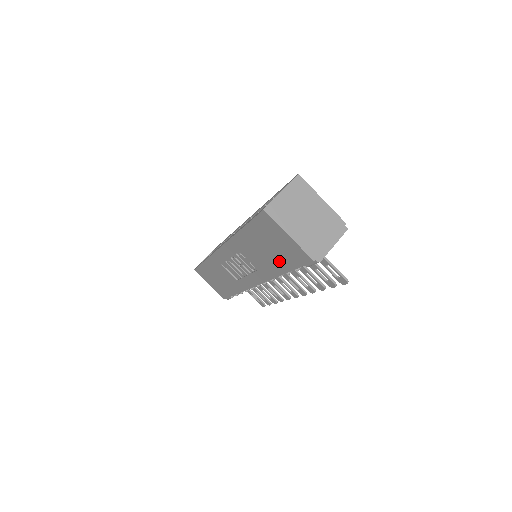
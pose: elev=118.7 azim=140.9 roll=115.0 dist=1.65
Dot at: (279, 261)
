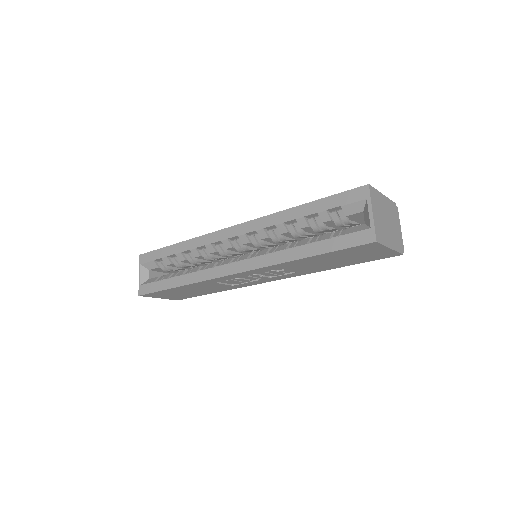
Dot at: (343, 263)
